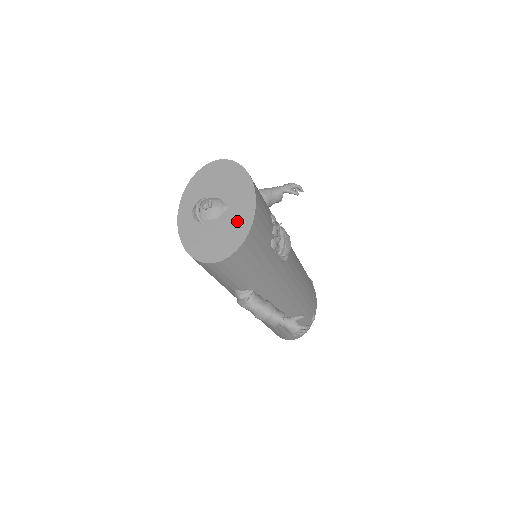
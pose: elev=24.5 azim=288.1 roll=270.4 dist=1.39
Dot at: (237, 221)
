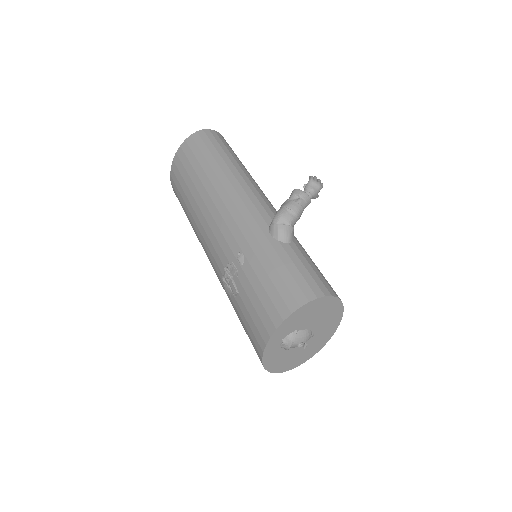
Dot at: (315, 345)
